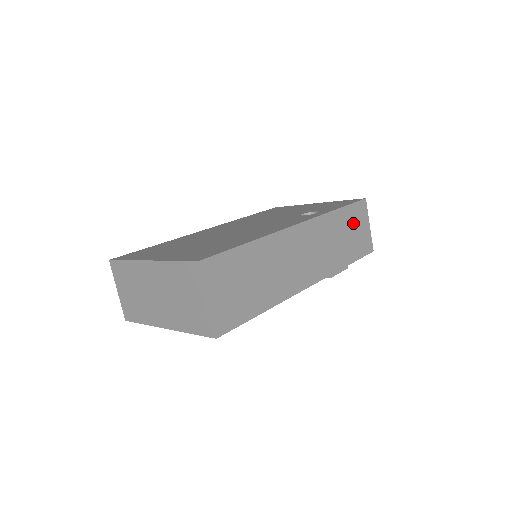
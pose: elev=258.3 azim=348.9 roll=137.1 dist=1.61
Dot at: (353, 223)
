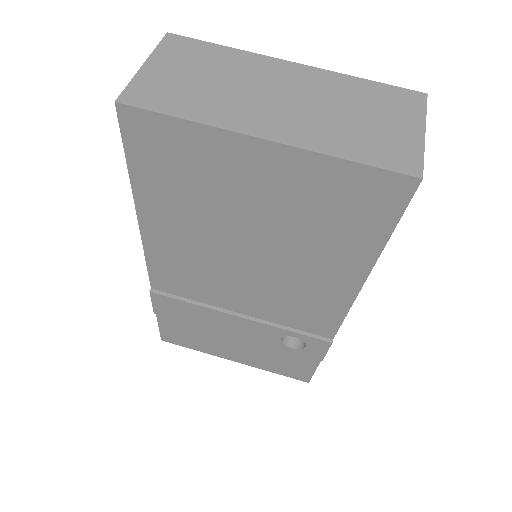
Dot at: occluded
